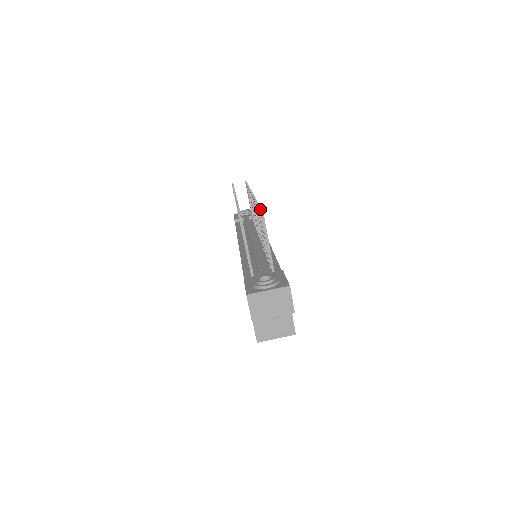
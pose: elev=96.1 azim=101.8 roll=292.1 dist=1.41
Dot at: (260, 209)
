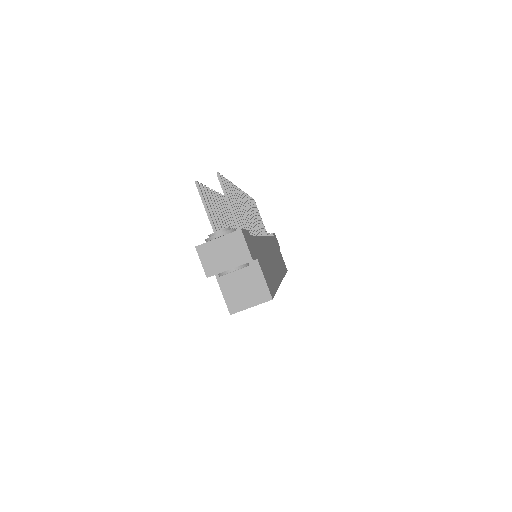
Dot at: (221, 175)
